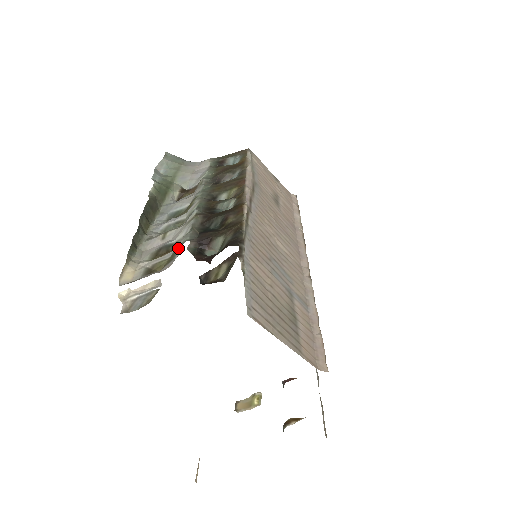
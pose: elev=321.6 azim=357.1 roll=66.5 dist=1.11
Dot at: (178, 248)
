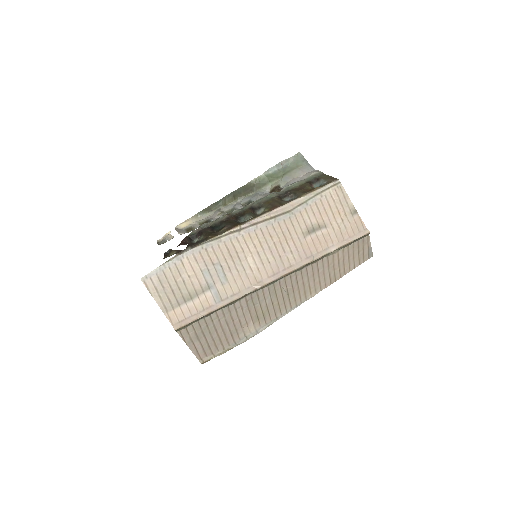
Dot at: occluded
